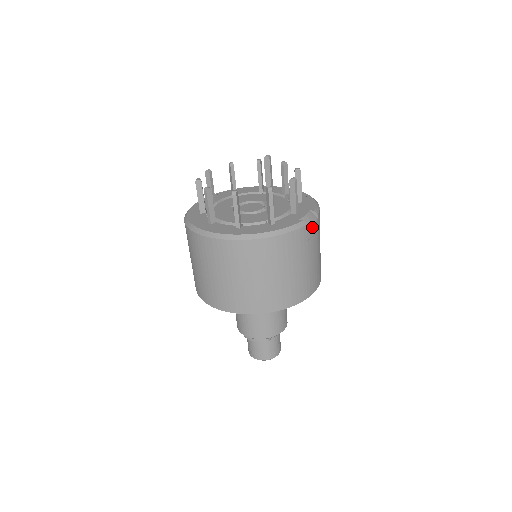
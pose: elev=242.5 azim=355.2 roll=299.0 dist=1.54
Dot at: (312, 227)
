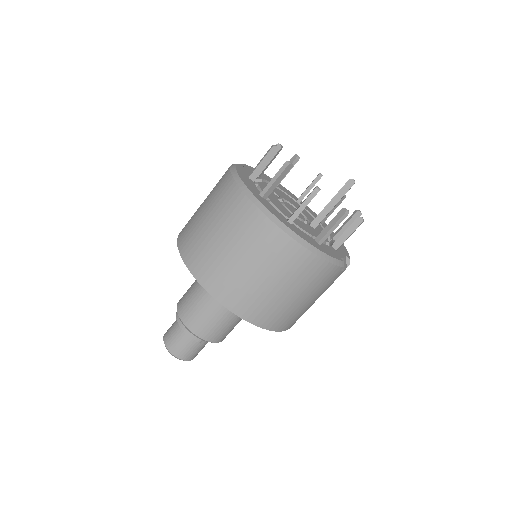
Dot at: (342, 272)
